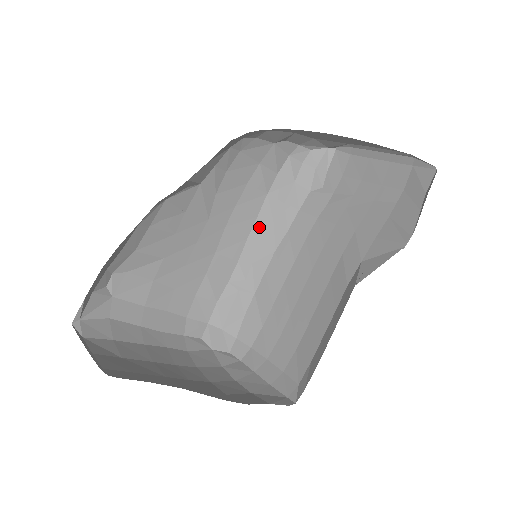
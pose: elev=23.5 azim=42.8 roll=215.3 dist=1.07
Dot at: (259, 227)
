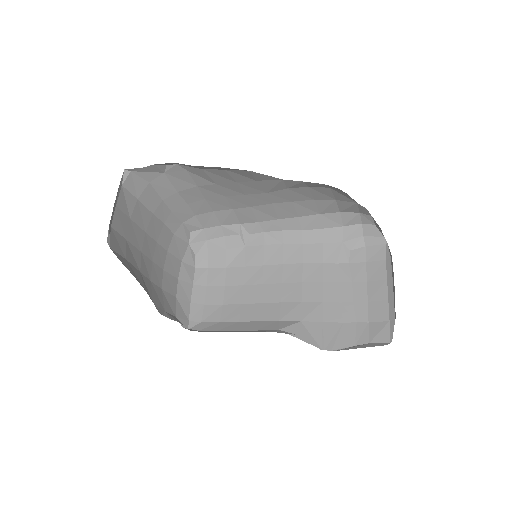
Dot at: (292, 222)
